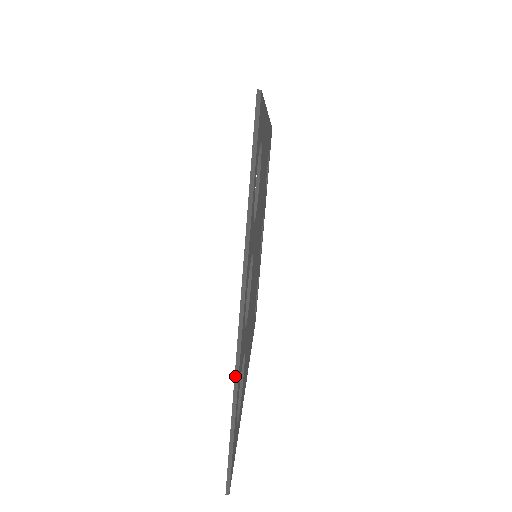
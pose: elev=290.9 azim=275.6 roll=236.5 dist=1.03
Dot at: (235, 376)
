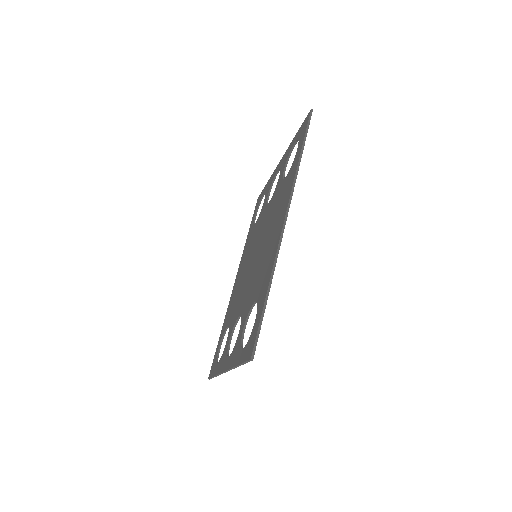
Dot at: (219, 374)
